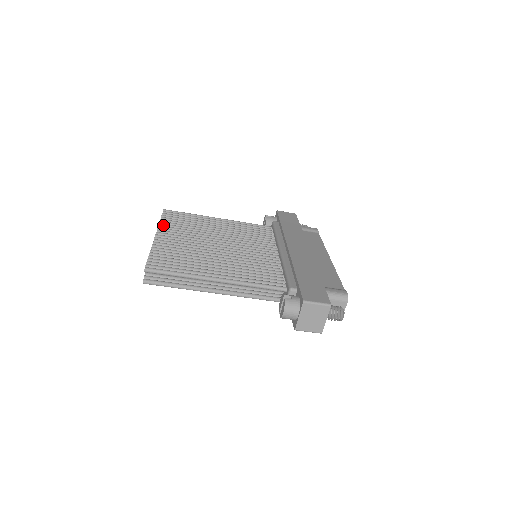
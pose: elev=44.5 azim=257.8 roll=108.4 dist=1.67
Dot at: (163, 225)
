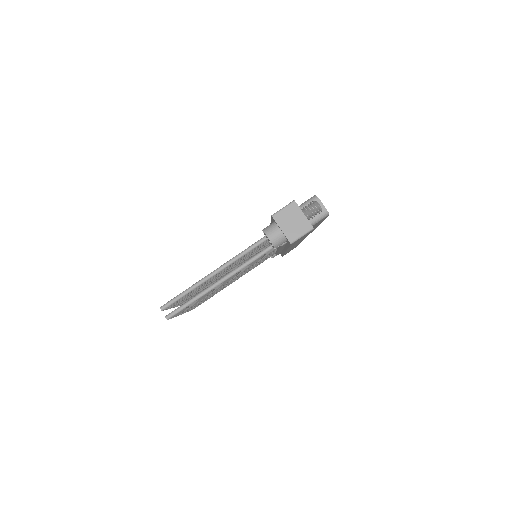
Dot at: occluded
